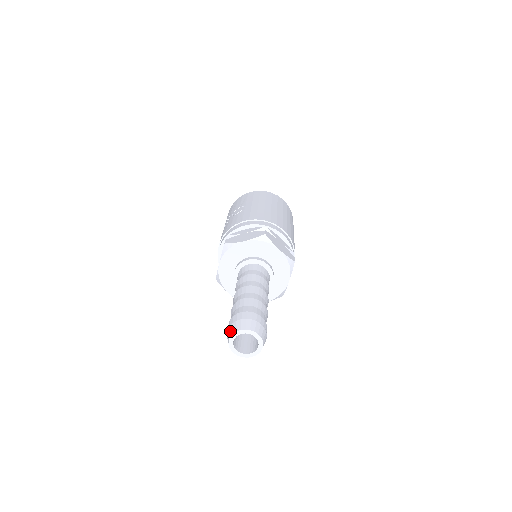
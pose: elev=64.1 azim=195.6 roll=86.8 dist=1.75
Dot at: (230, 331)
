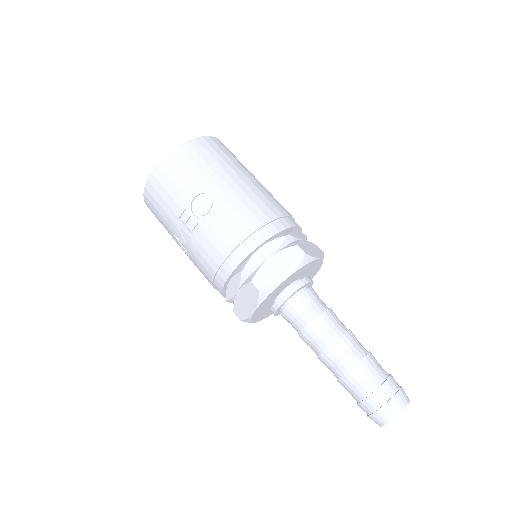
Dot at: (383, 418)
